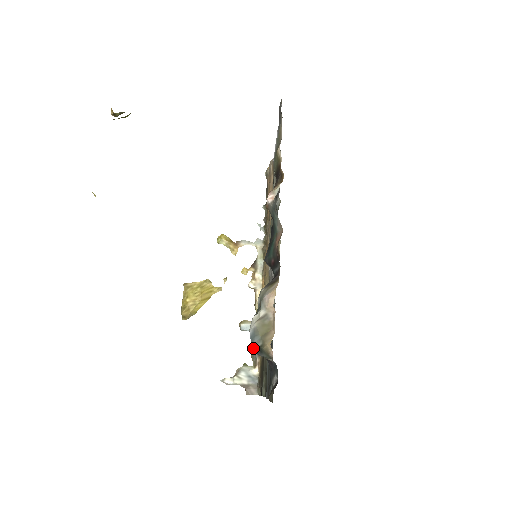
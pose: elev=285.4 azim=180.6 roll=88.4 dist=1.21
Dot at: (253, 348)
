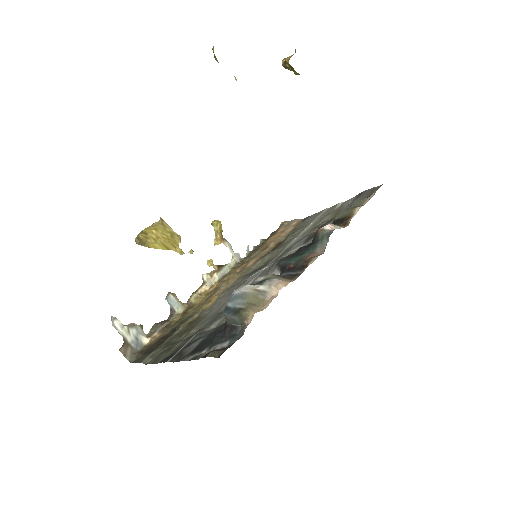
Dot at: (228, 305)
